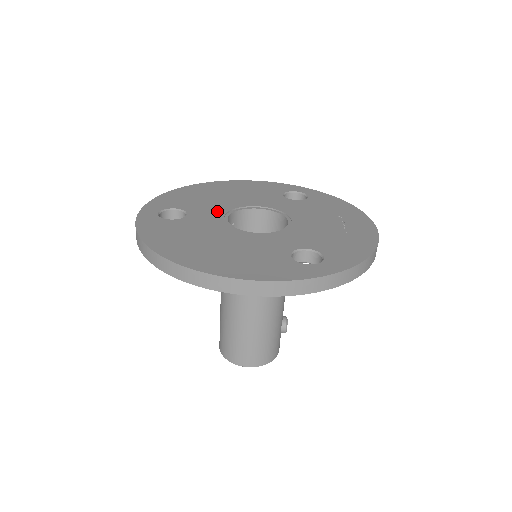
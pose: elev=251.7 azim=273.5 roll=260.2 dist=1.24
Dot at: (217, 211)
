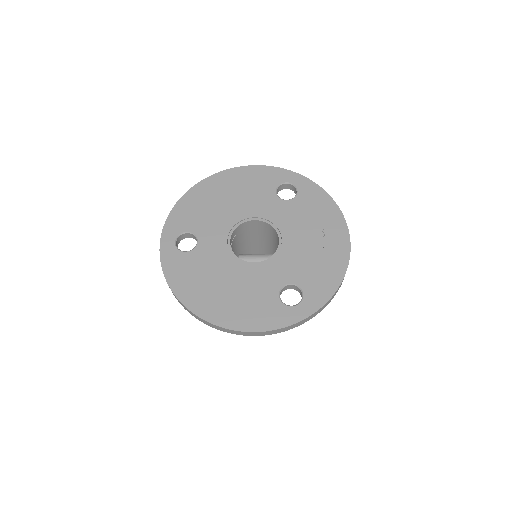
Dot at: (221, 232)
